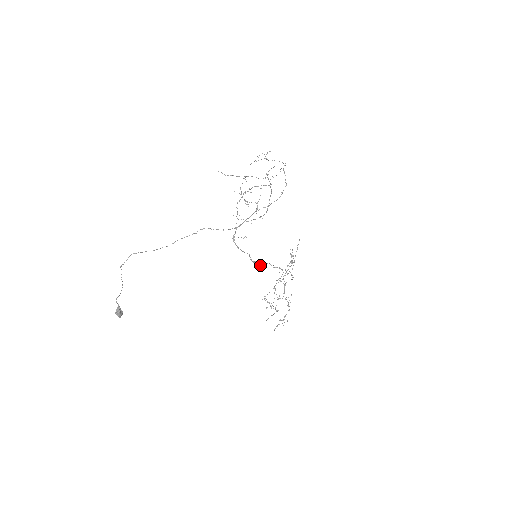
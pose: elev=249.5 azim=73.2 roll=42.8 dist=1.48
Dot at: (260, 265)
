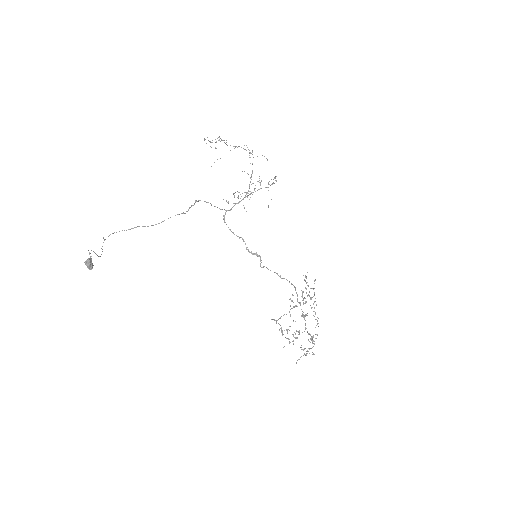
Dot at: occluded
